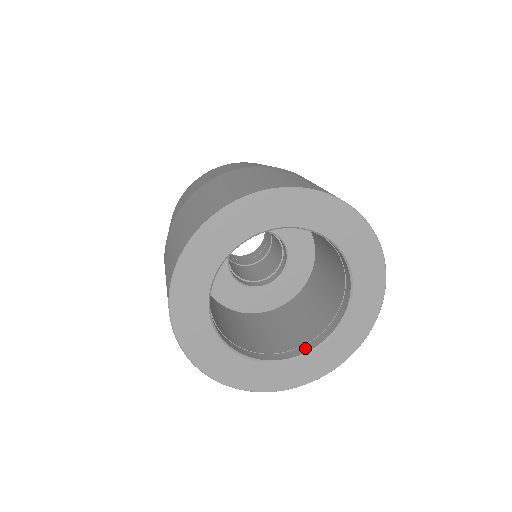
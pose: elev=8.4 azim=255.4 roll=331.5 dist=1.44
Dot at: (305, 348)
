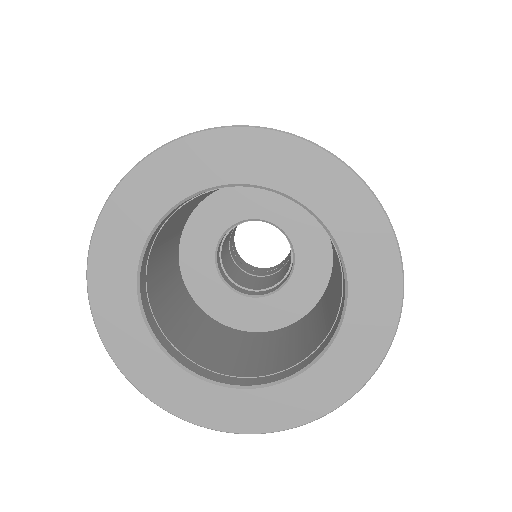
Dot at: (323, 344)
